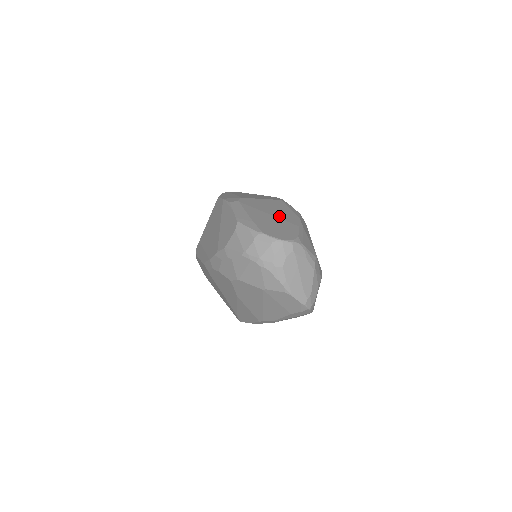
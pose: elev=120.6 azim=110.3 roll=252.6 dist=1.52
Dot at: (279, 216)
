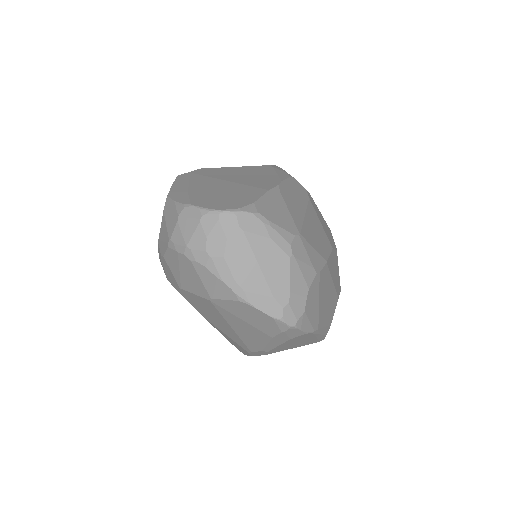
Dot at: (243, 181)
